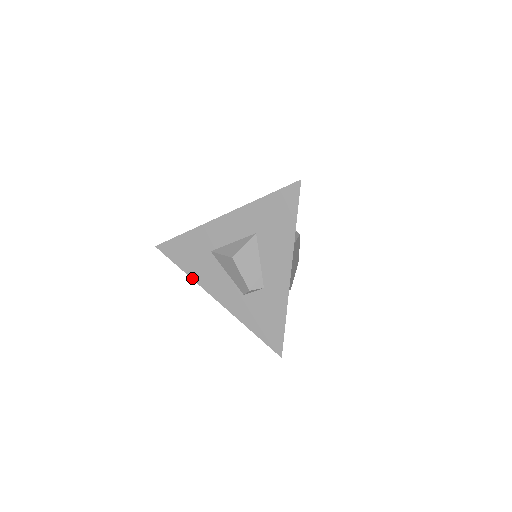
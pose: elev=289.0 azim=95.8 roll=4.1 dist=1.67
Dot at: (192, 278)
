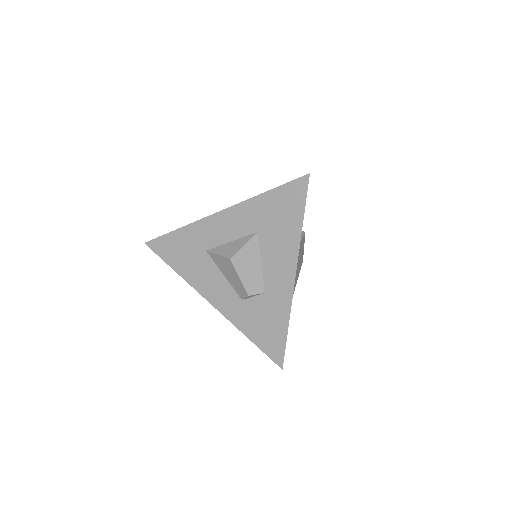
Dot at: (185, 279)
